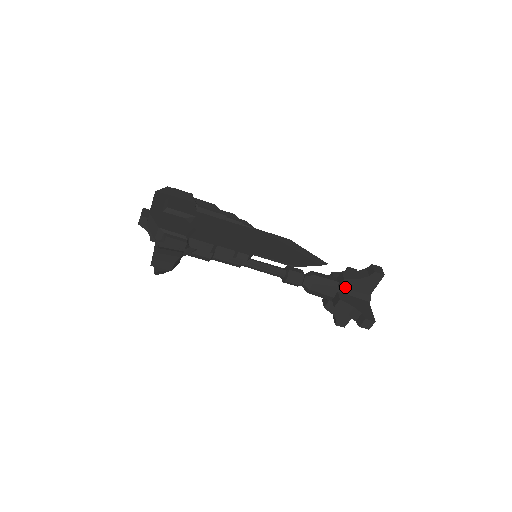
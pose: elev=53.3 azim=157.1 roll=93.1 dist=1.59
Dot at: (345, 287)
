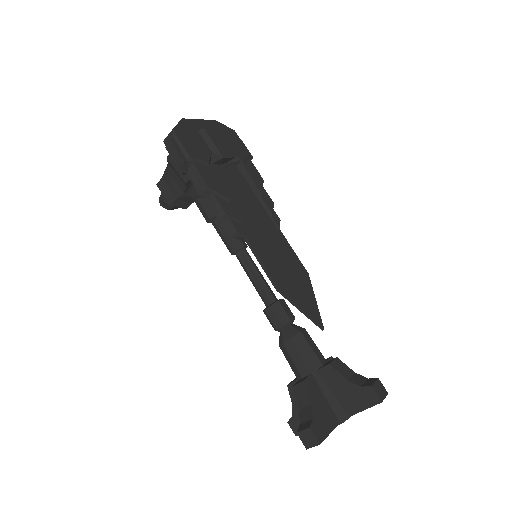
Dot at: (325, 377)
